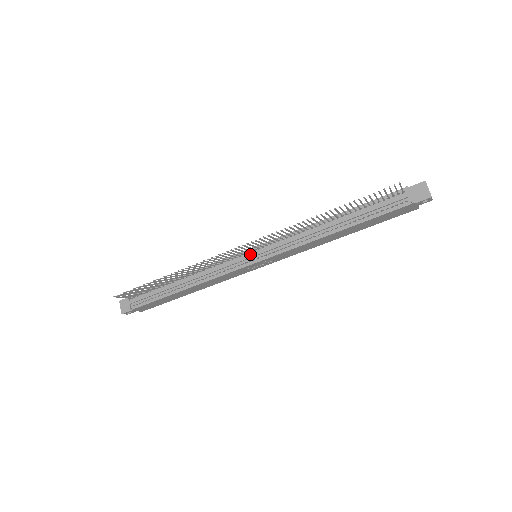
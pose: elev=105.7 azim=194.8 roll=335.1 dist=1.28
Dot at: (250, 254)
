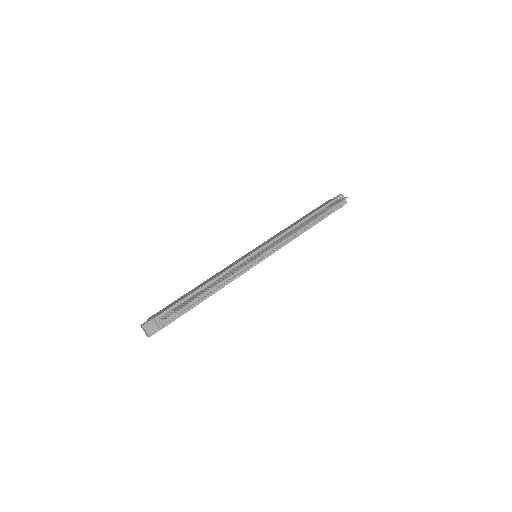
Dot at: occluded
